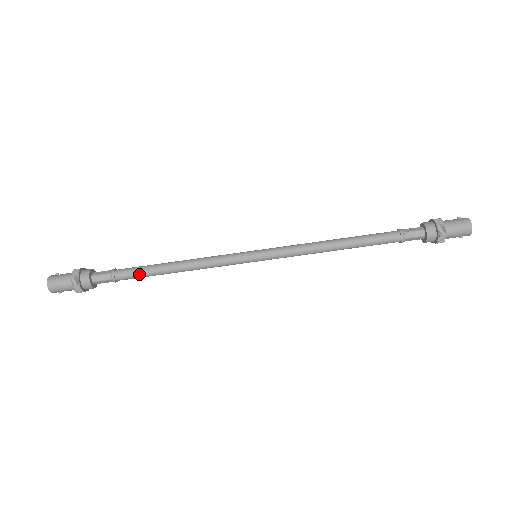
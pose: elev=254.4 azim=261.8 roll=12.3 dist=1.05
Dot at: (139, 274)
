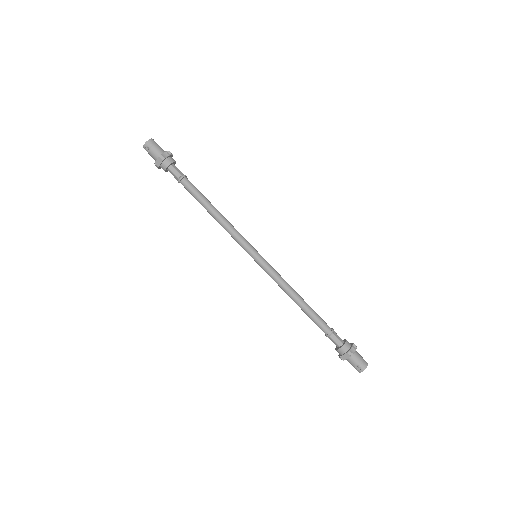
Dot at: (197, 191)
